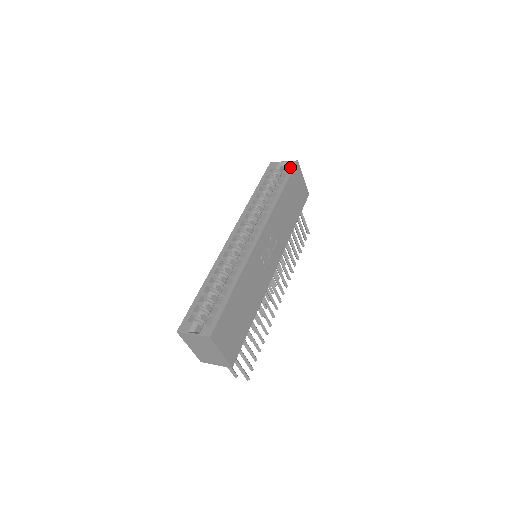
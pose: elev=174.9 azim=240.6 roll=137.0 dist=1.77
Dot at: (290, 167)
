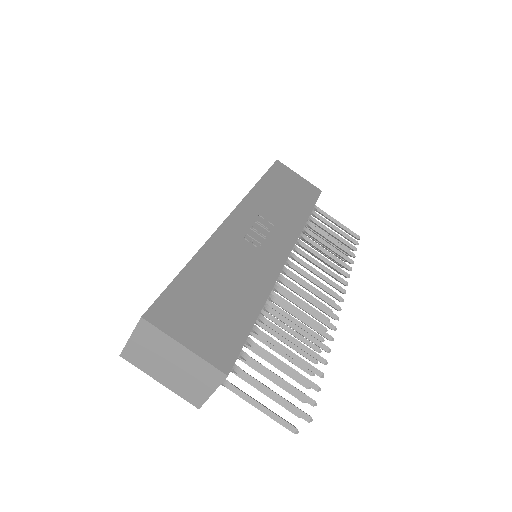
Dot at: occluded
